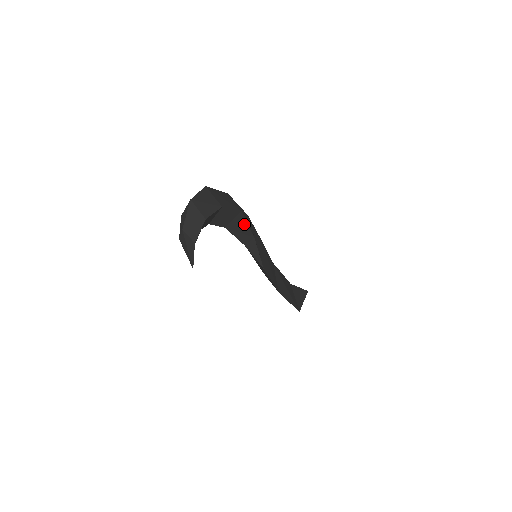
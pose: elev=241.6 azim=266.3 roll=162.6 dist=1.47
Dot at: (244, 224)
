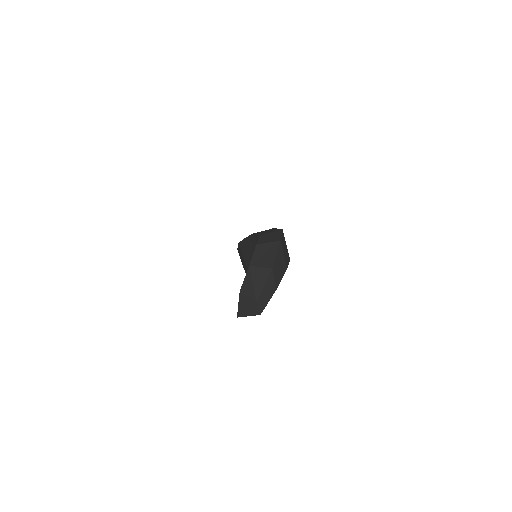
Dot at: occluded
